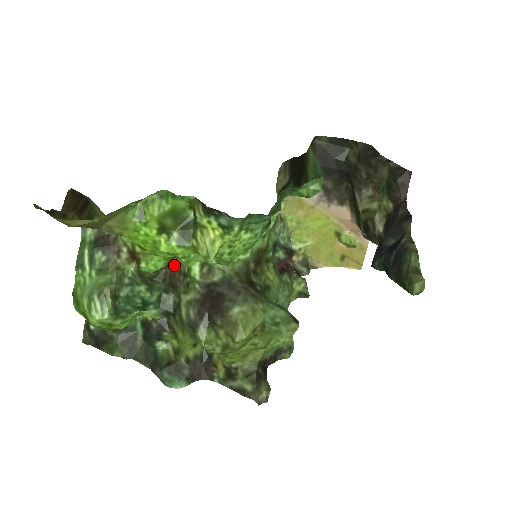
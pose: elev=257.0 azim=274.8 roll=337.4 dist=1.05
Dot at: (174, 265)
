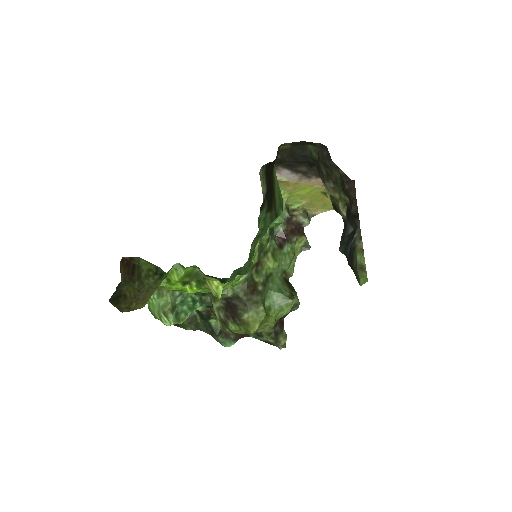
Dot at: occluded
